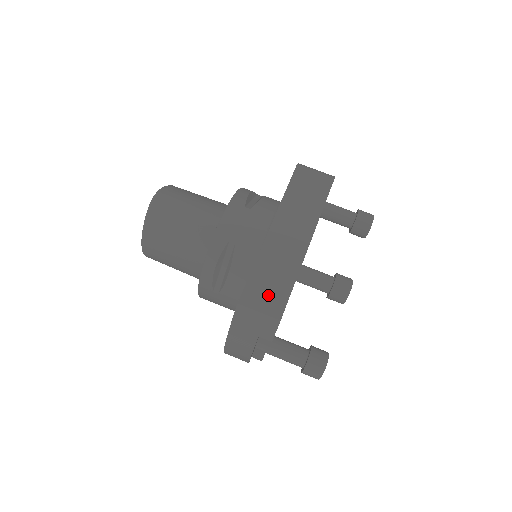
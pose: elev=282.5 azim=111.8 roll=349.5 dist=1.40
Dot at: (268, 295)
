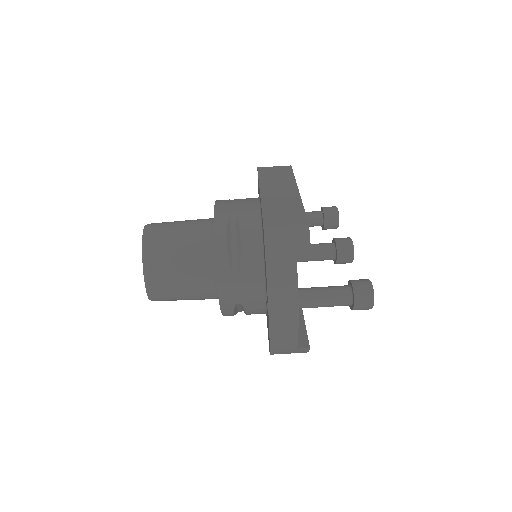
Dot at: (286, 217)
